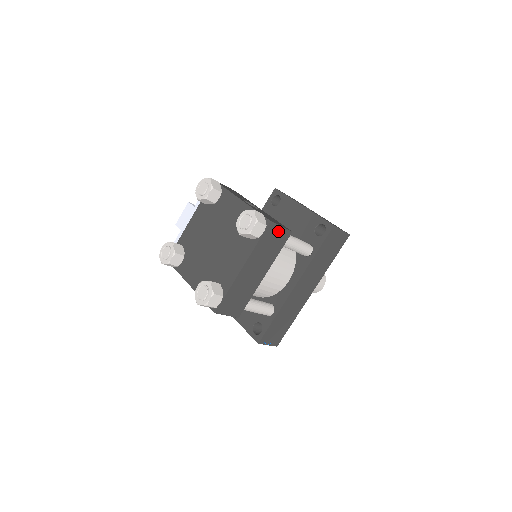
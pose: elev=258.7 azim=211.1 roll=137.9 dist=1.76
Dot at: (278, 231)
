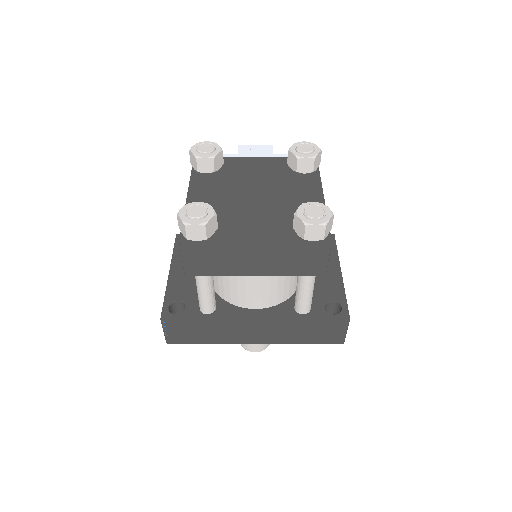
Dot at: (321, 258)
